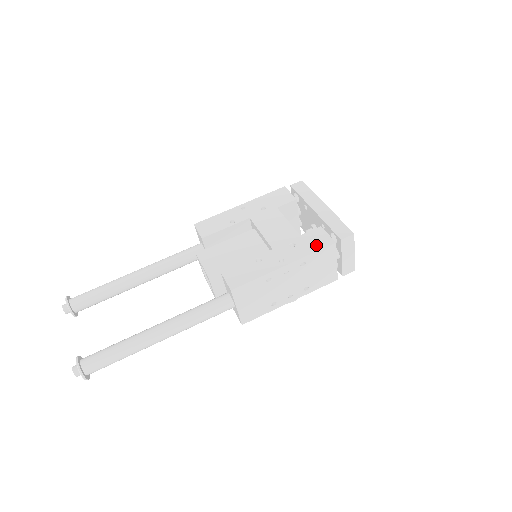
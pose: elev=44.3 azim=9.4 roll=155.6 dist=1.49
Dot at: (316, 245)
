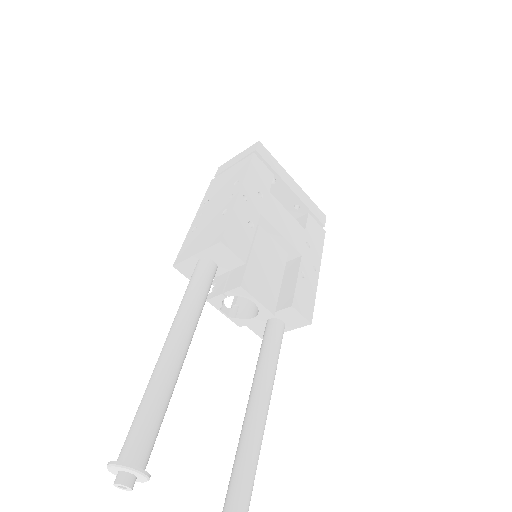
Dot at: (320, 239)
